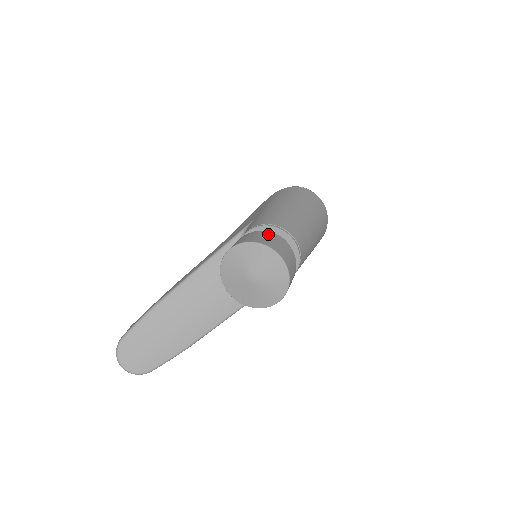
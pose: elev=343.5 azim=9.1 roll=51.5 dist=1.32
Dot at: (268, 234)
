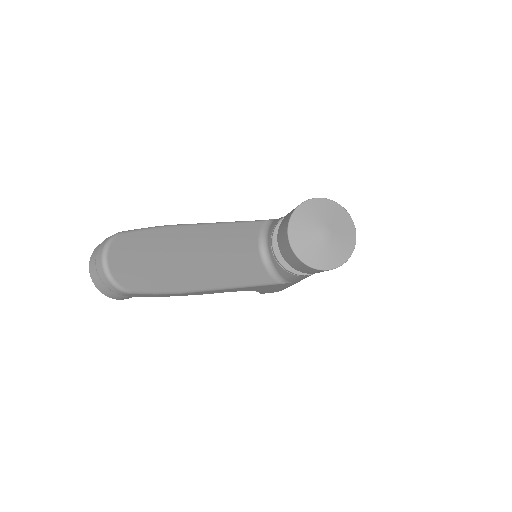
Dot at: occluded
